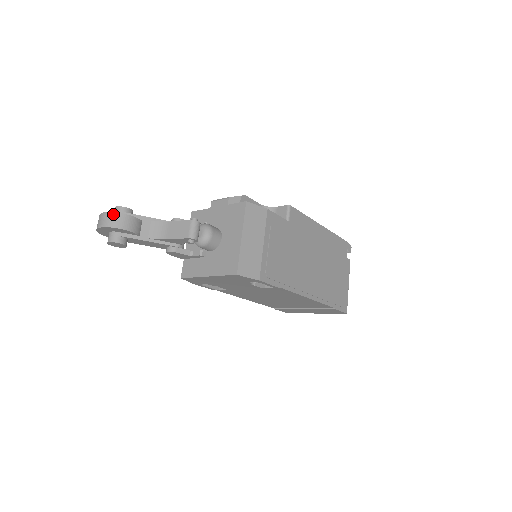
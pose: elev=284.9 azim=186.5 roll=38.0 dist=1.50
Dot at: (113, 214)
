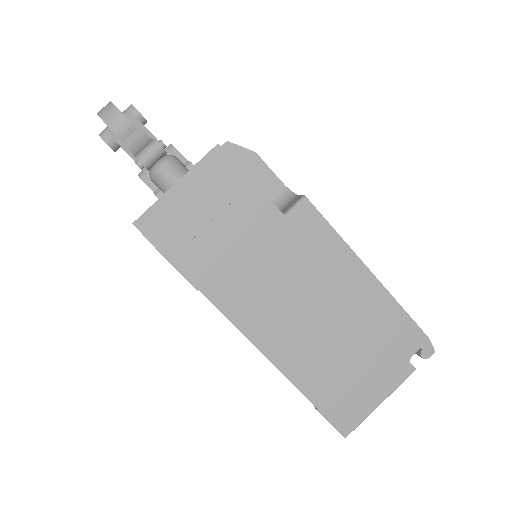
Dot at: (110, 104)
